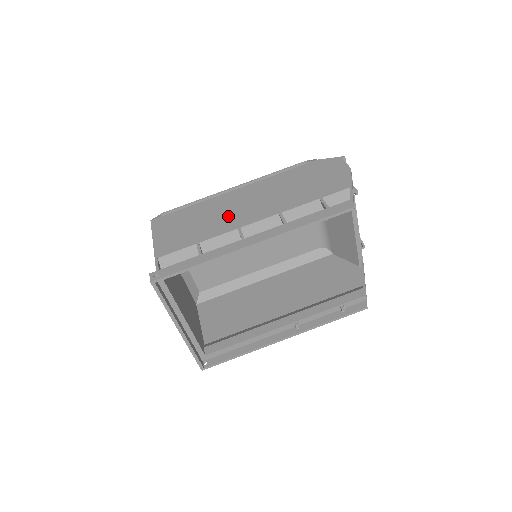
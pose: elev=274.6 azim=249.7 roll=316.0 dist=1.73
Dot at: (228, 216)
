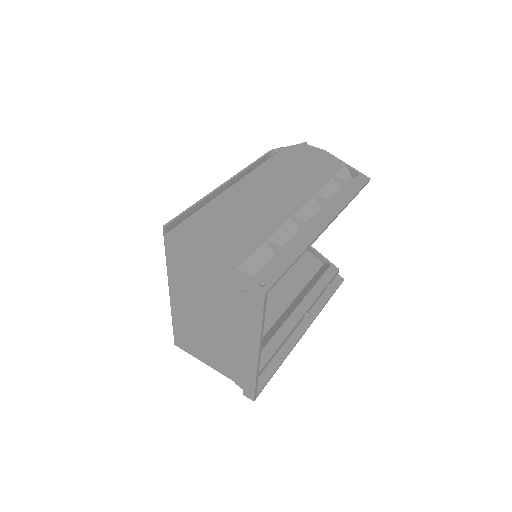
Dot at: (263, 209)
